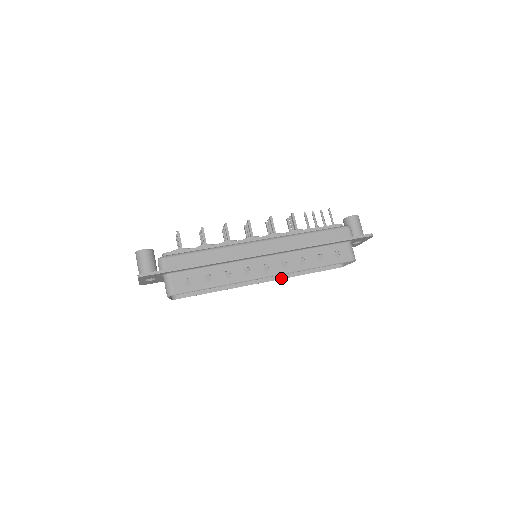
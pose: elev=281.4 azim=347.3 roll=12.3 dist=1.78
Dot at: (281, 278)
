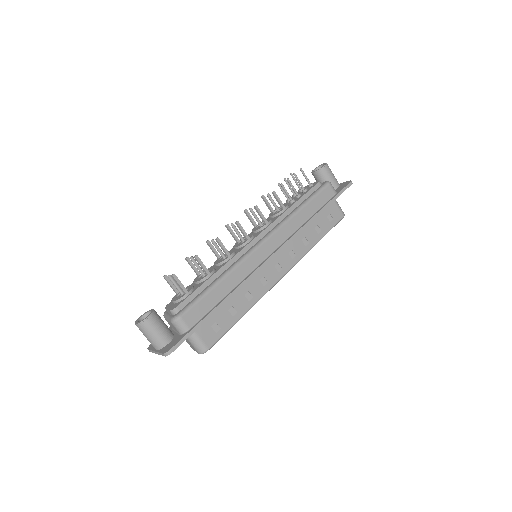
Dot at: occluded
